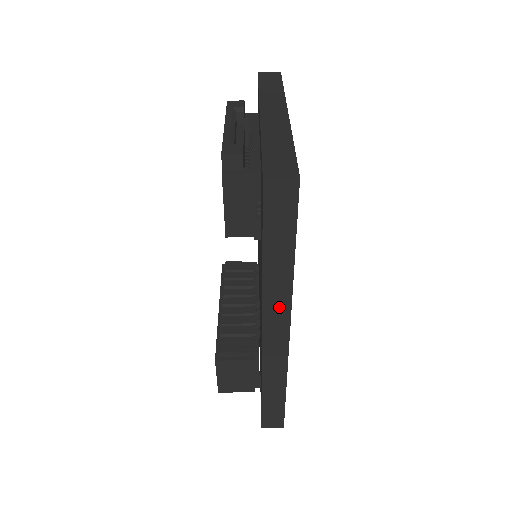
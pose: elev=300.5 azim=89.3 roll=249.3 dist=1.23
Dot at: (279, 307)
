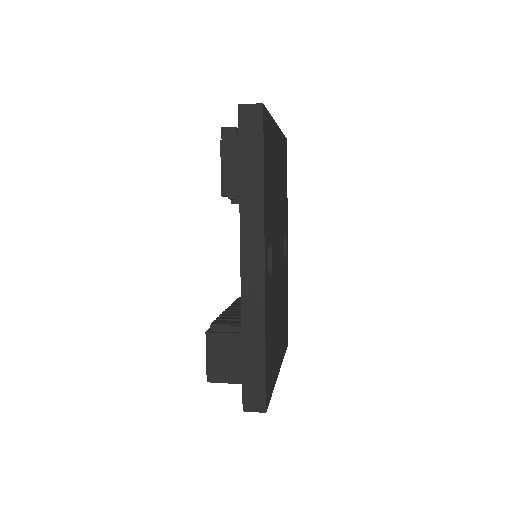
Dot at: (254, 230)
